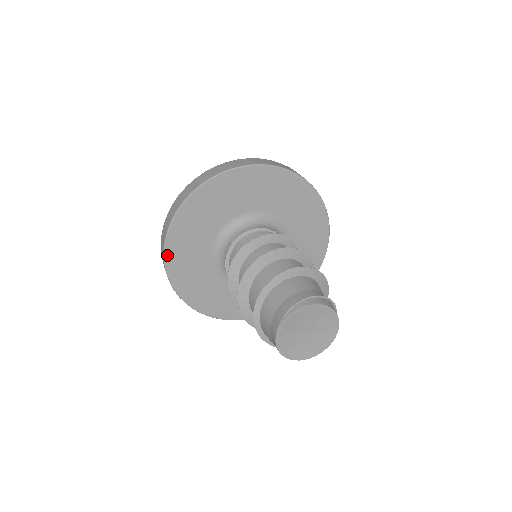
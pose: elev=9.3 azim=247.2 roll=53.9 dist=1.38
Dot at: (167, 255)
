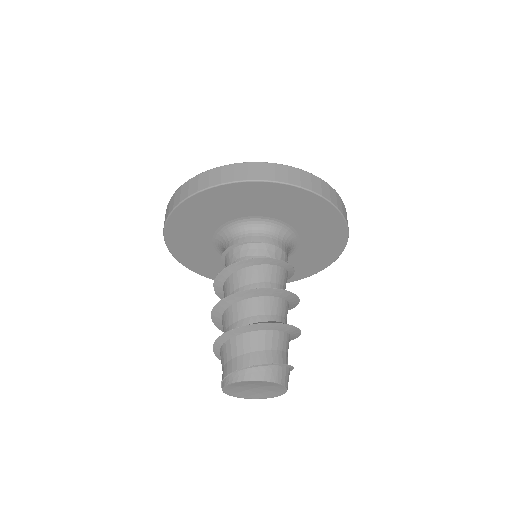
Dot at: (201, 274)
